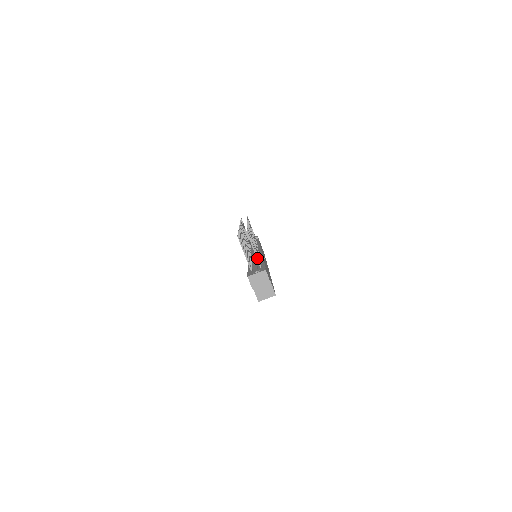
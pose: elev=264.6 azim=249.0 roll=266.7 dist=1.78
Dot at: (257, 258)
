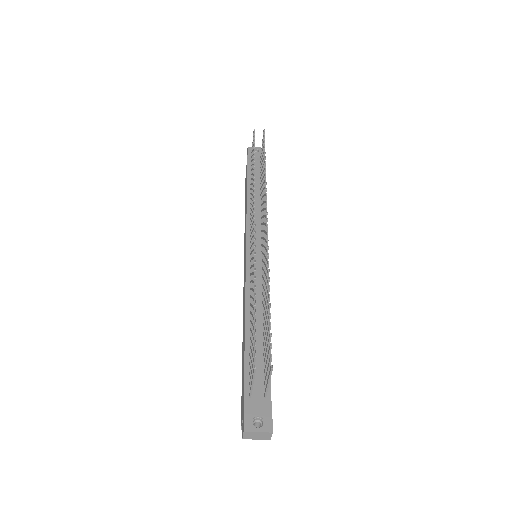
Dot at: (267, 390)
